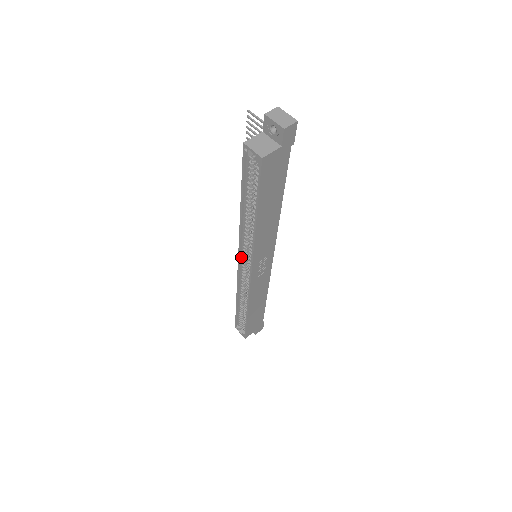
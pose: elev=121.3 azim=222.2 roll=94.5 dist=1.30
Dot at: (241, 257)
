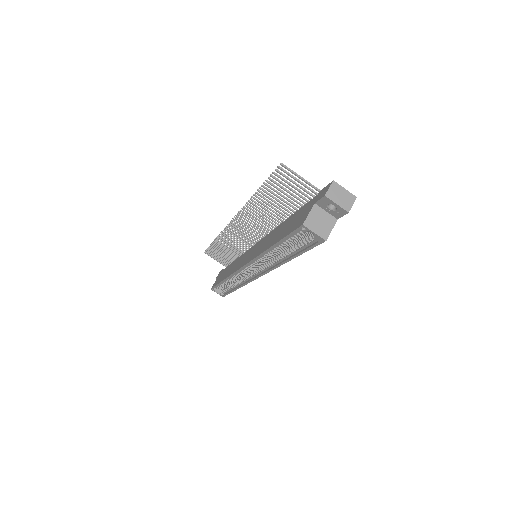
Dot at: occluded
